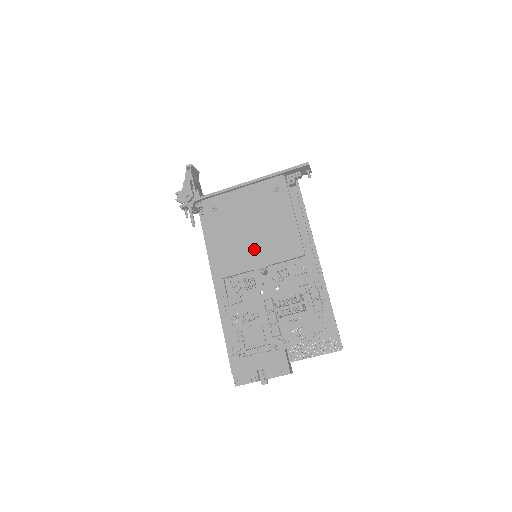
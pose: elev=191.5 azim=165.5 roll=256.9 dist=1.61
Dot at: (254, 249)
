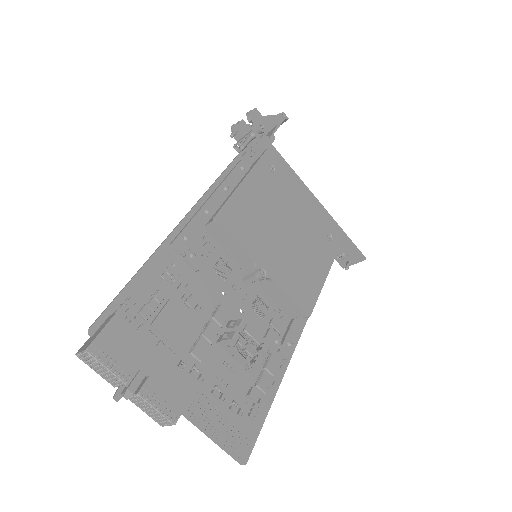
Dot at: (274, 248)
